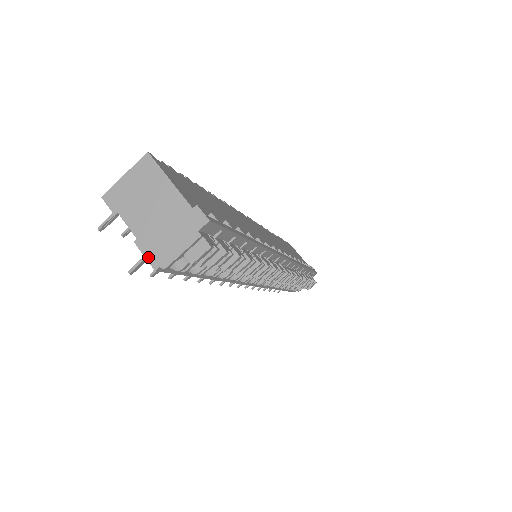
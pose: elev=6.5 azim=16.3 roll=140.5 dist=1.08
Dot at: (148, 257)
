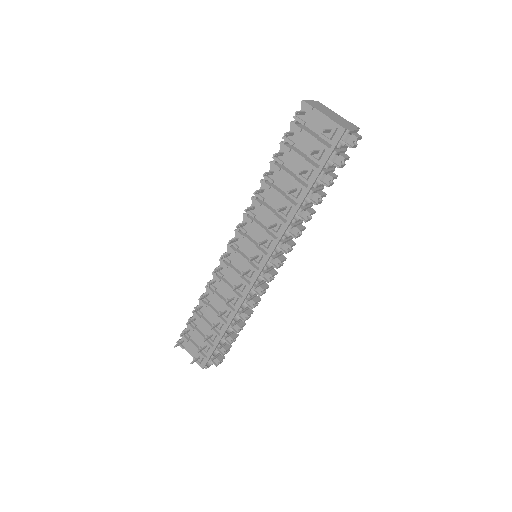
Dot at: (339, 124)
